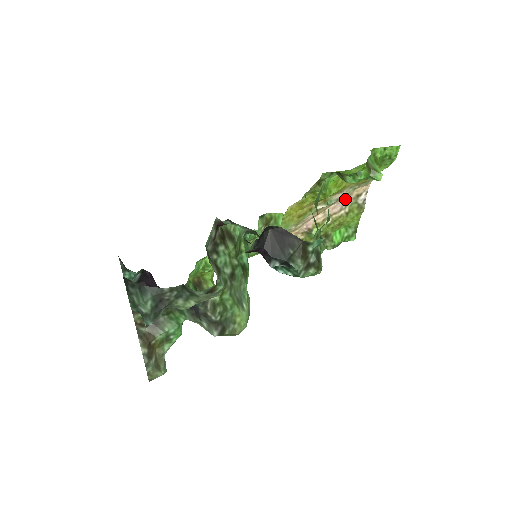
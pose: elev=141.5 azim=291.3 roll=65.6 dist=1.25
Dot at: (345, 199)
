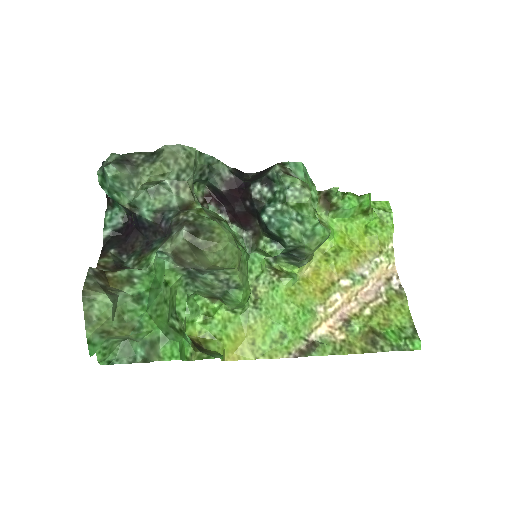
Dot at: (375, 285)
